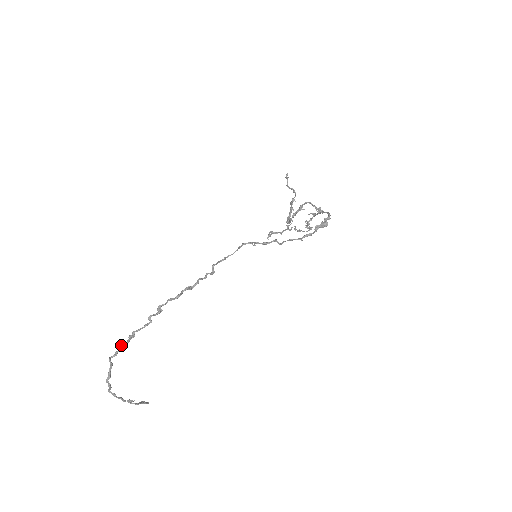
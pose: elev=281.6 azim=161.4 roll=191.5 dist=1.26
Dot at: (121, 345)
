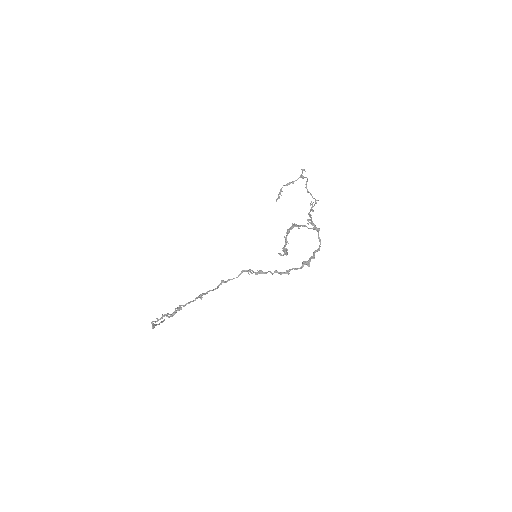
Dot at: (158, 320)
